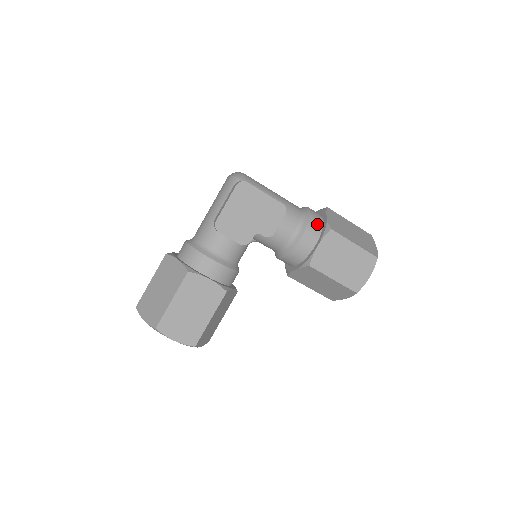
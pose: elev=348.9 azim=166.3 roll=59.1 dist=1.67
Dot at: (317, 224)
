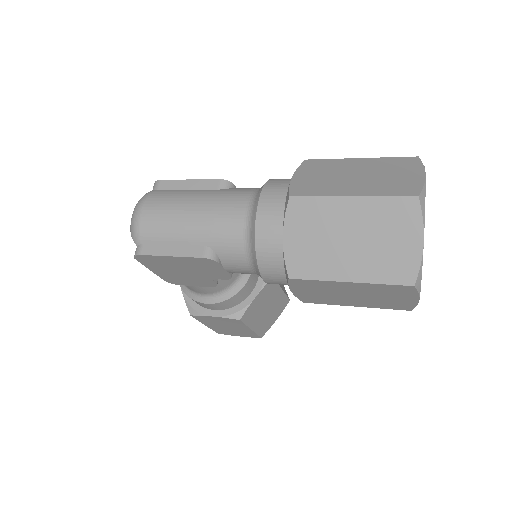
Dot at: (273, 258)
